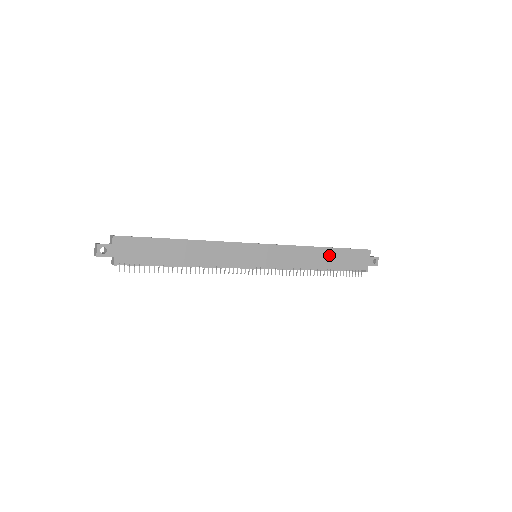
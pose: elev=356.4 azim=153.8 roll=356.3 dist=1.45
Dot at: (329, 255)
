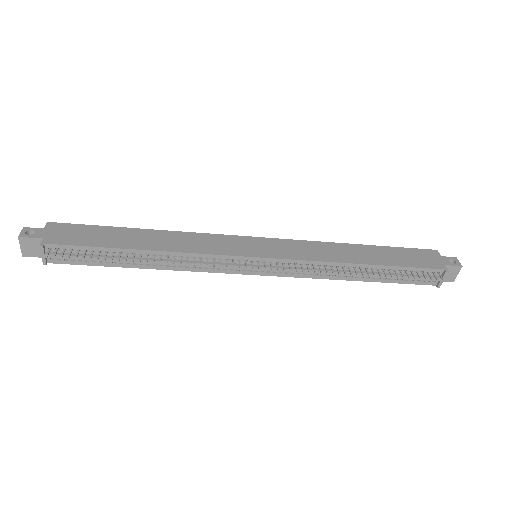
Dot at: (370, 252)
